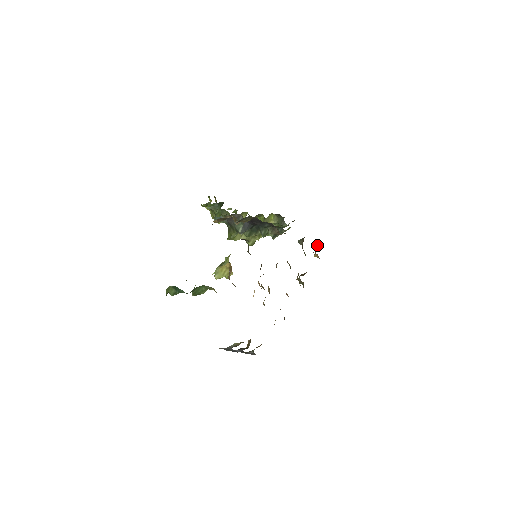
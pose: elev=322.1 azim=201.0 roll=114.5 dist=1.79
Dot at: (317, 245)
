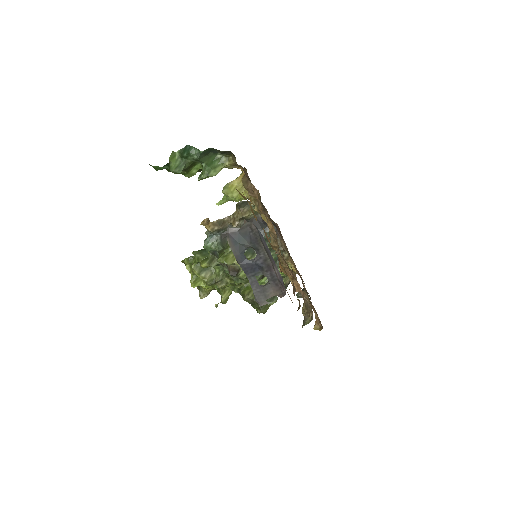
Dot at: occluded
